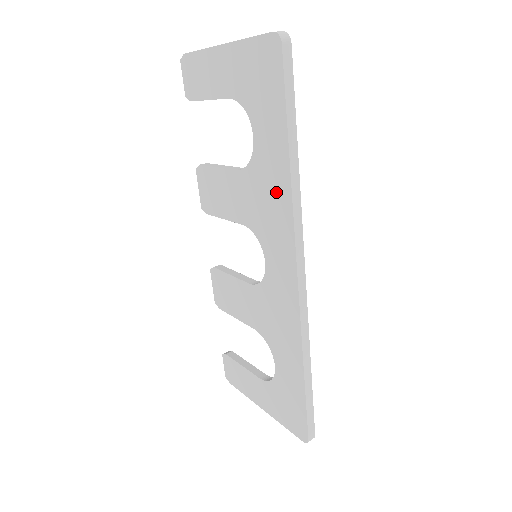
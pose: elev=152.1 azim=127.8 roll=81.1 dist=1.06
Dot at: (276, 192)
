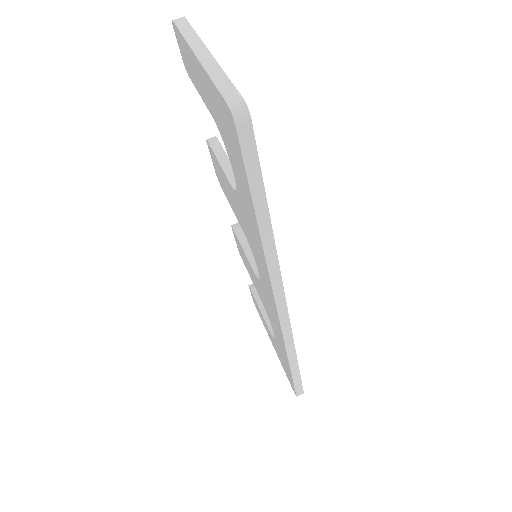
Dot at: (256, 240)
